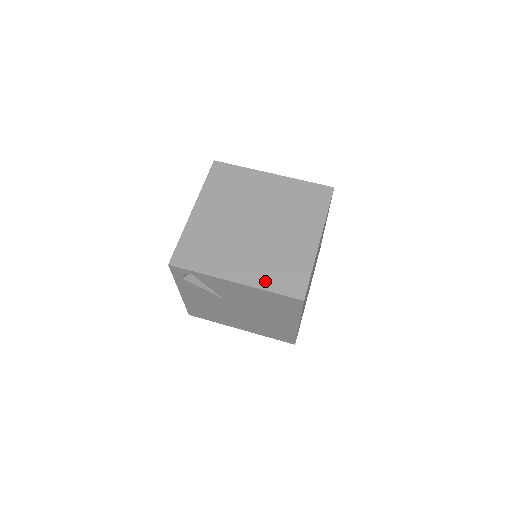
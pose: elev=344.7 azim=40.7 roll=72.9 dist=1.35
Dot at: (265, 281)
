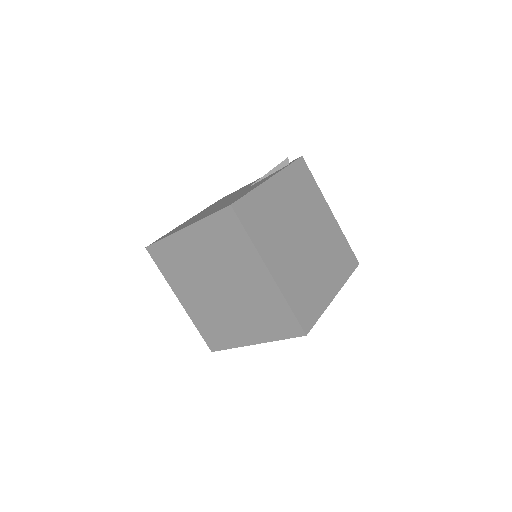
Dot at: (198, 321)
